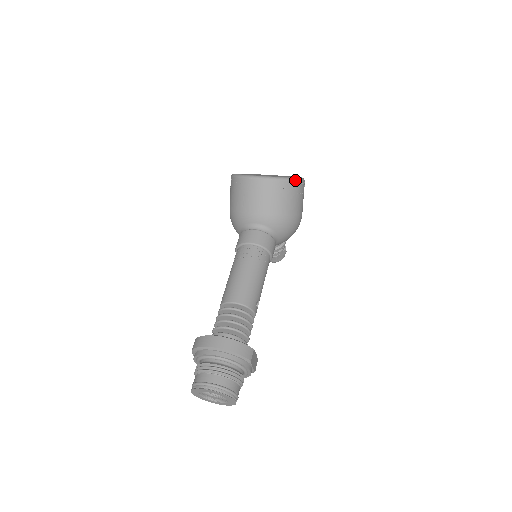
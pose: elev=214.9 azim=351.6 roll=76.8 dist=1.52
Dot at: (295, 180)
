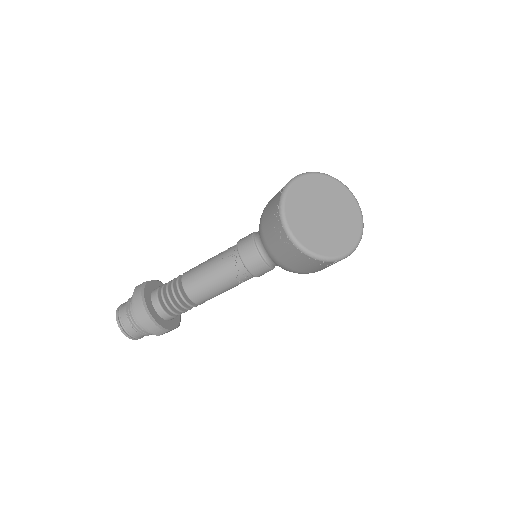
Dot at: (323, 260)
